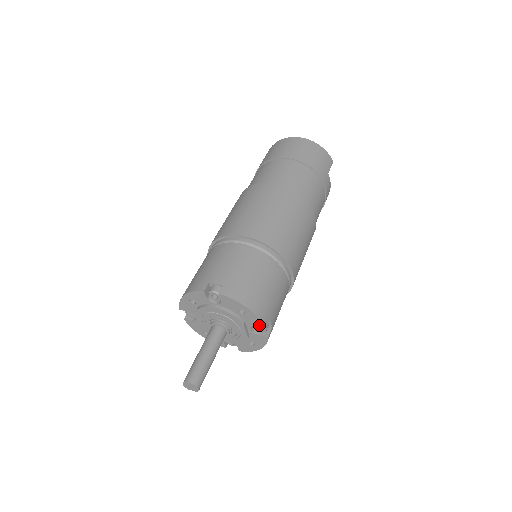
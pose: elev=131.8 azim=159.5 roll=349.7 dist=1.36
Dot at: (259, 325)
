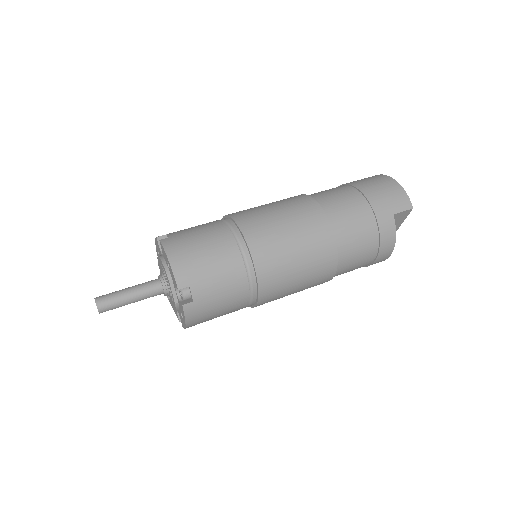
Dot at: (176, 285)
